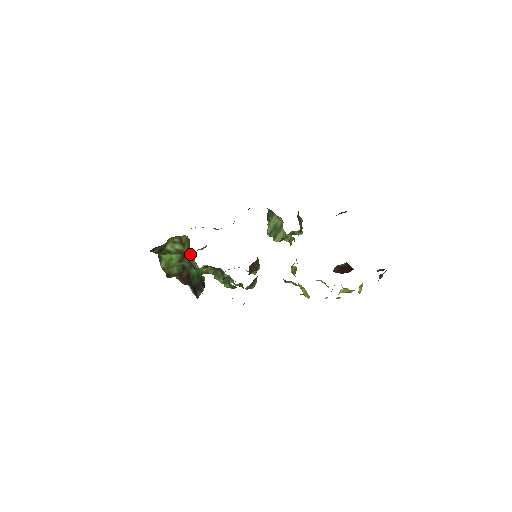
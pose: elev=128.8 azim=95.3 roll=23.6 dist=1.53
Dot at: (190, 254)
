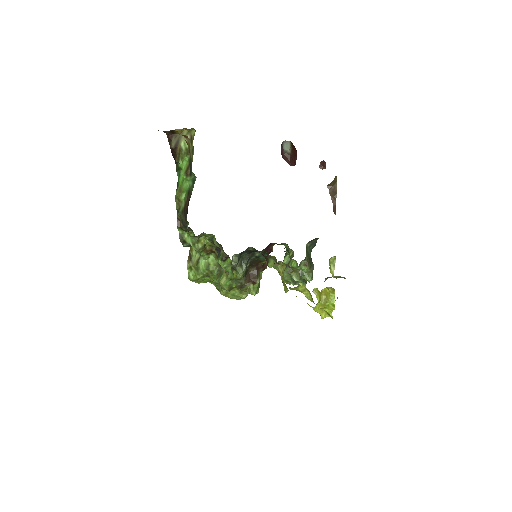
Dot at: (193, 151)
